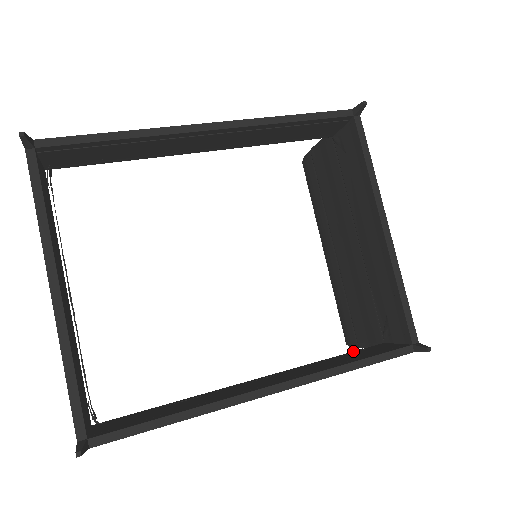
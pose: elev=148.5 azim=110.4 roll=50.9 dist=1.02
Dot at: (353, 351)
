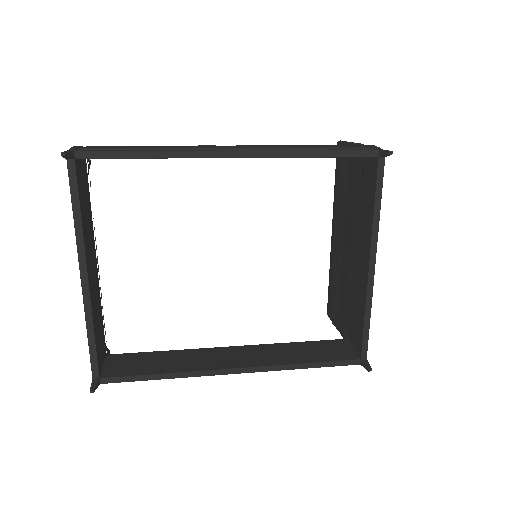
Dot at: occluded
